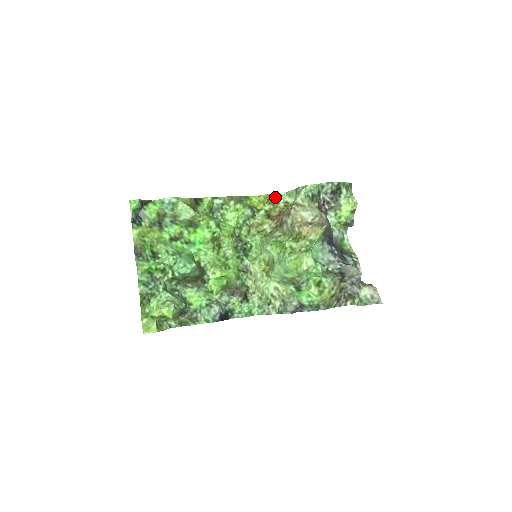
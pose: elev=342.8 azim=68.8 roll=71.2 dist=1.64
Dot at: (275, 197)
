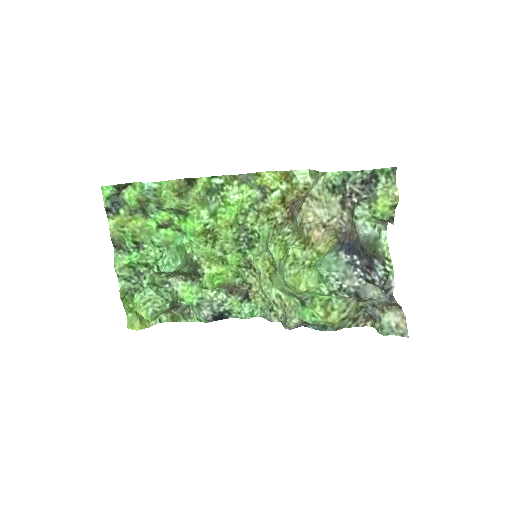
Dot at: (294, 175)
